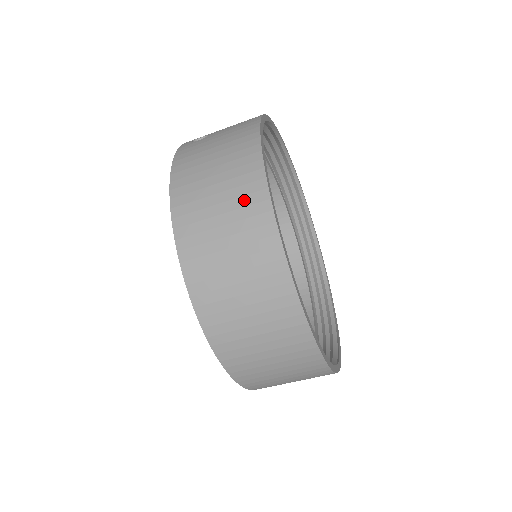
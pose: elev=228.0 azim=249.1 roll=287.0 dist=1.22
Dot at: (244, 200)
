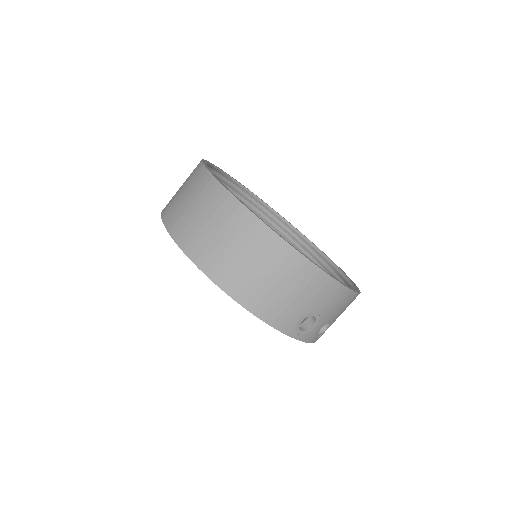
Dot at: (192, 175)
